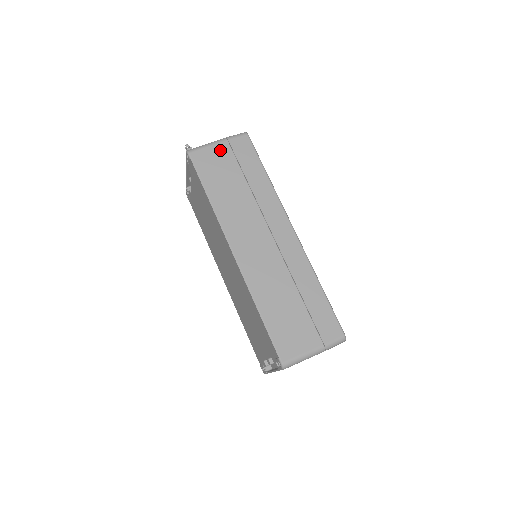
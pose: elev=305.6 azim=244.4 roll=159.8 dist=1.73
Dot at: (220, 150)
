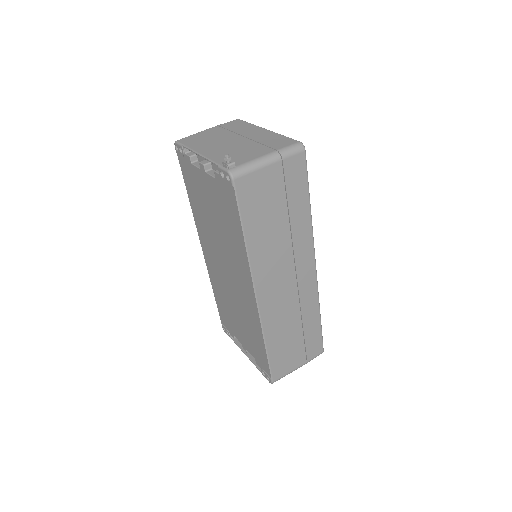
Dot at: (270, 175)
